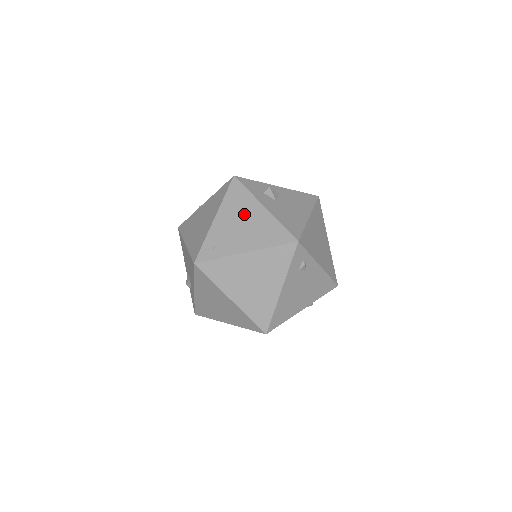
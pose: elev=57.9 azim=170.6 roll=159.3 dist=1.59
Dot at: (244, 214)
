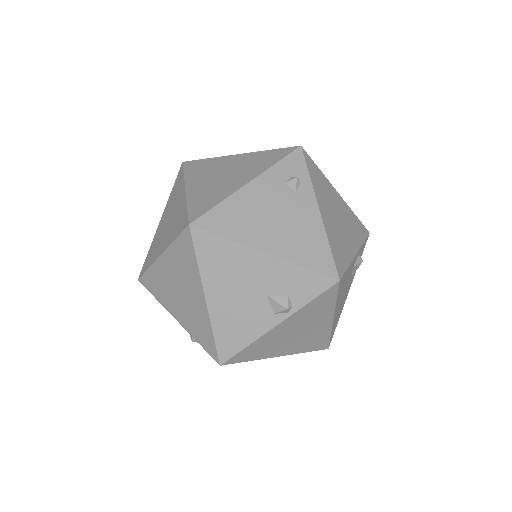
Dot at: occluded
